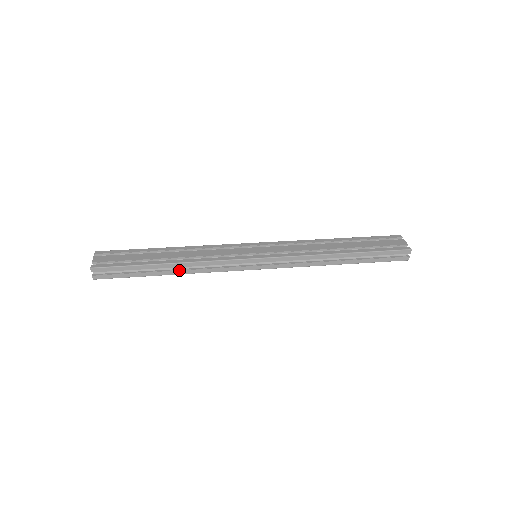
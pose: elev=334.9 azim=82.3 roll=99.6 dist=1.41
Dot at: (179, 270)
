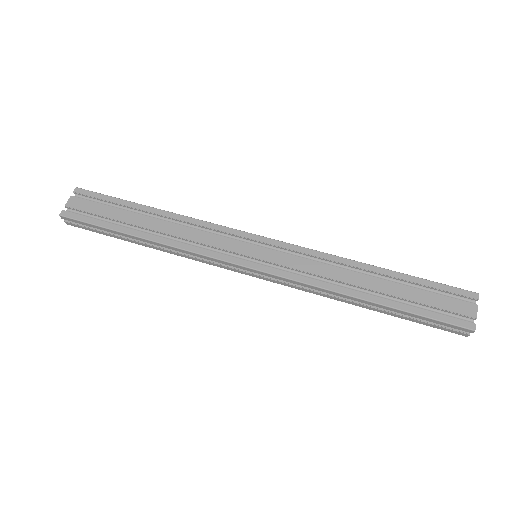
Dot at: (156, 247)
